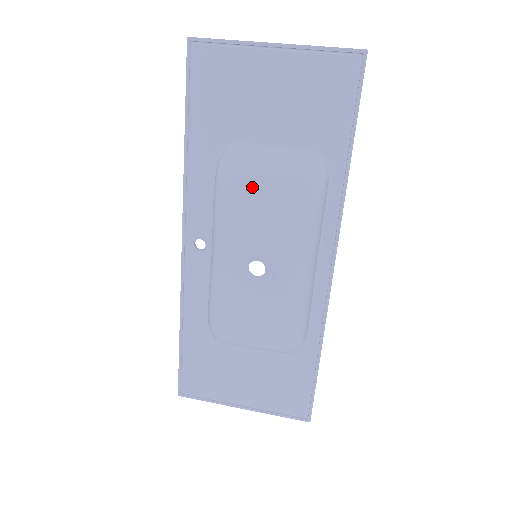
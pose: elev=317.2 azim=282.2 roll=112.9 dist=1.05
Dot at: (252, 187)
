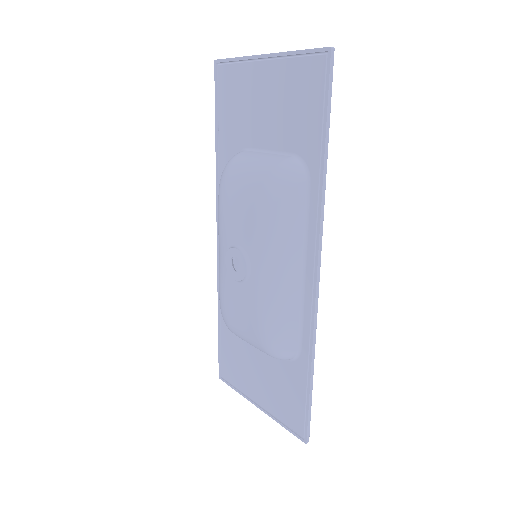
Dot at: (235, 188)
